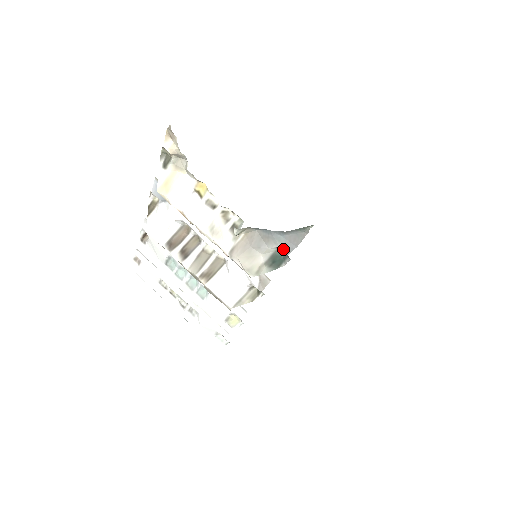
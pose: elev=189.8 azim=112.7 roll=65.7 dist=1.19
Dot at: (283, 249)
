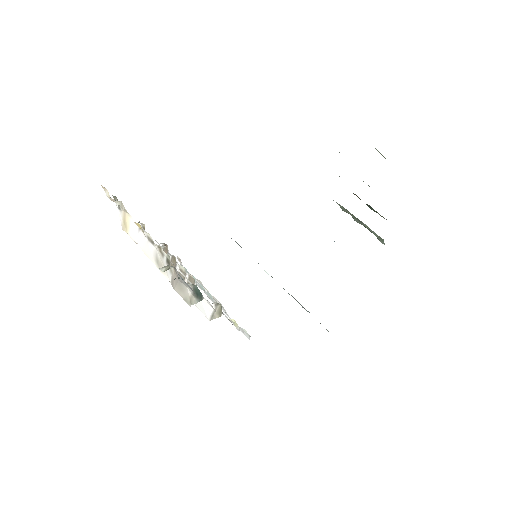
Dot at: occluded
